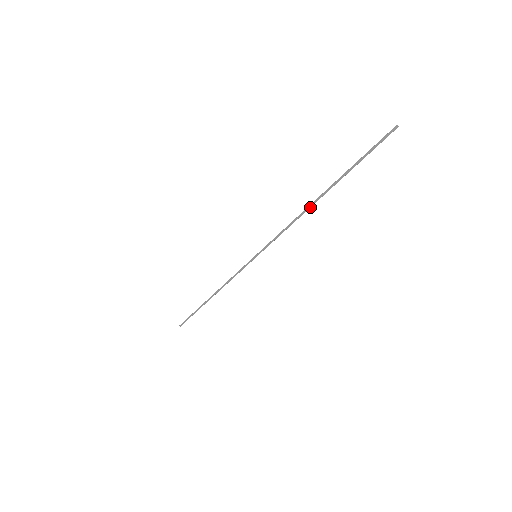
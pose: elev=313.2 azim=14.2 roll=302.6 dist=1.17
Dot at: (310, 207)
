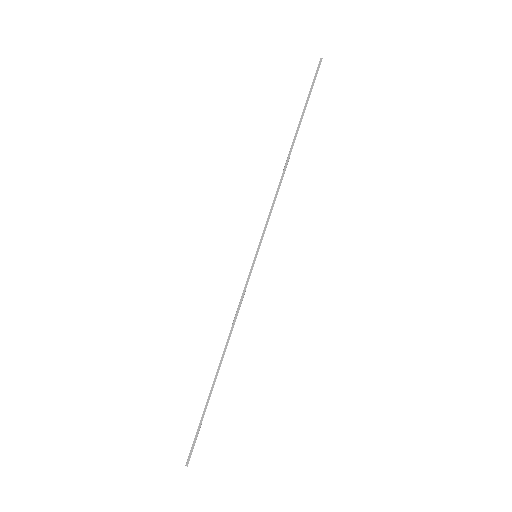
Dot at: (287, 162)
